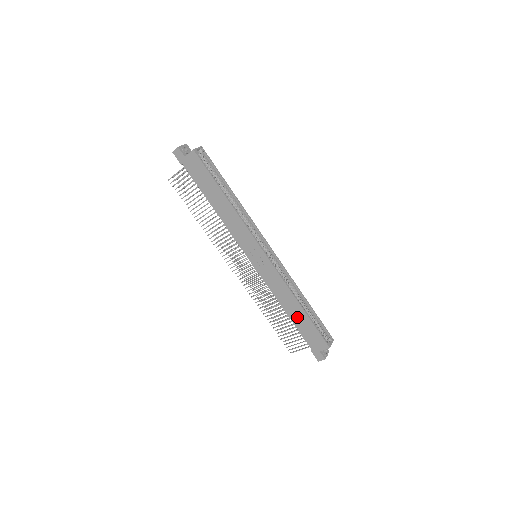
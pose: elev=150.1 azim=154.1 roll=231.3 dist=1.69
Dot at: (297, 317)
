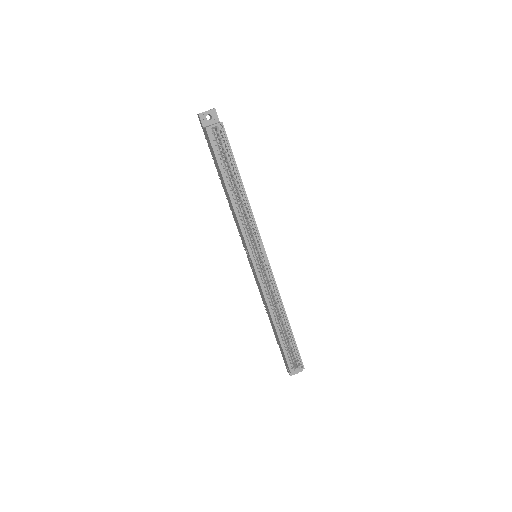
Dot at: (274, 330)
